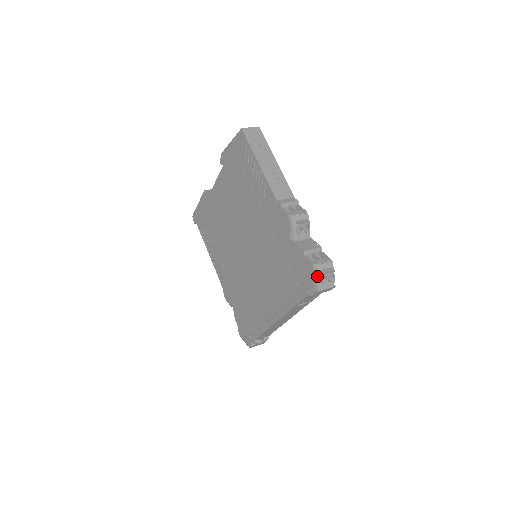
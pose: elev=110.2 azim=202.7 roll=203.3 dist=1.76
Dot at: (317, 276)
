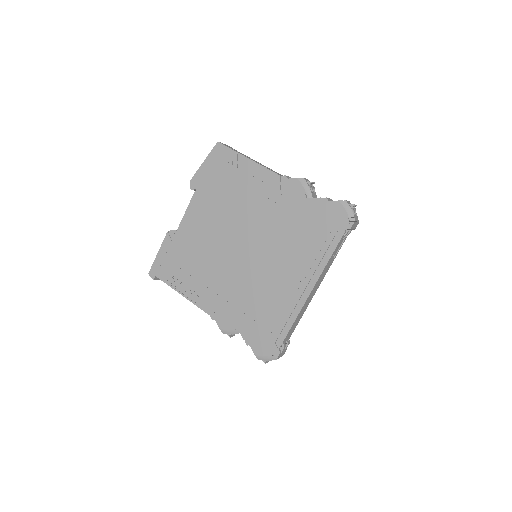
Dot at: (349, 209)
